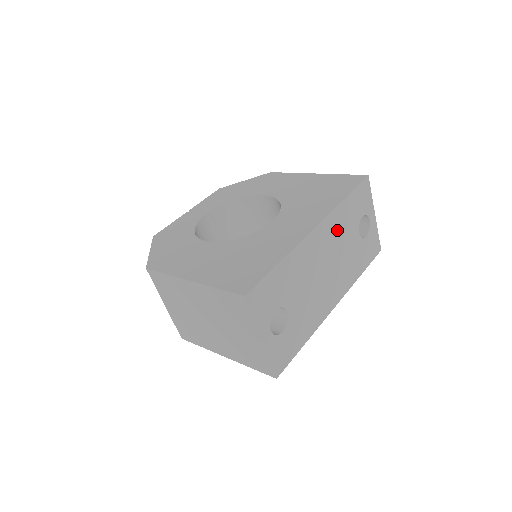
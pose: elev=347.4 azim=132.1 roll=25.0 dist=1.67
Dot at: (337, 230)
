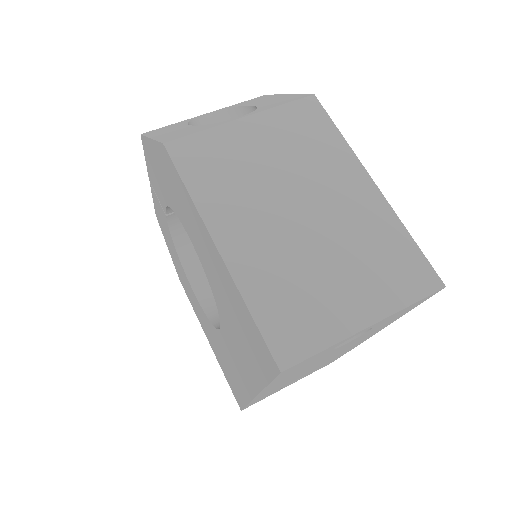
Dot at: (293, 374)
